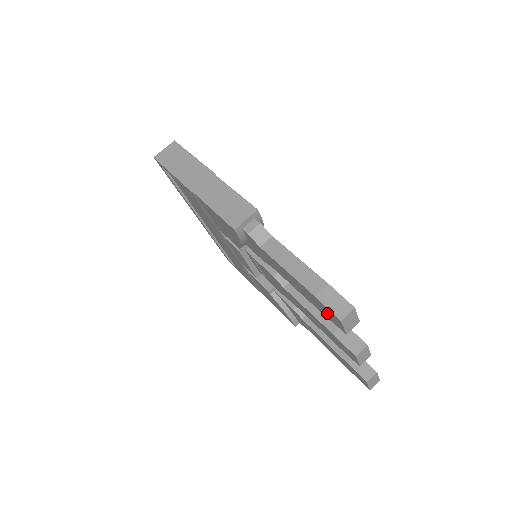
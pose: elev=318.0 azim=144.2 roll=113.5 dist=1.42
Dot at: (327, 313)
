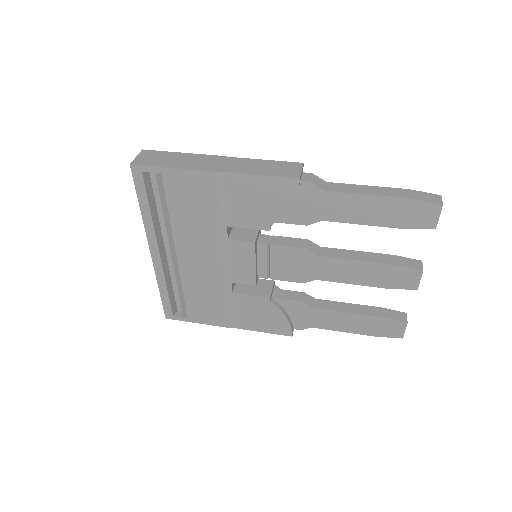
Dot at: (417, 215)
